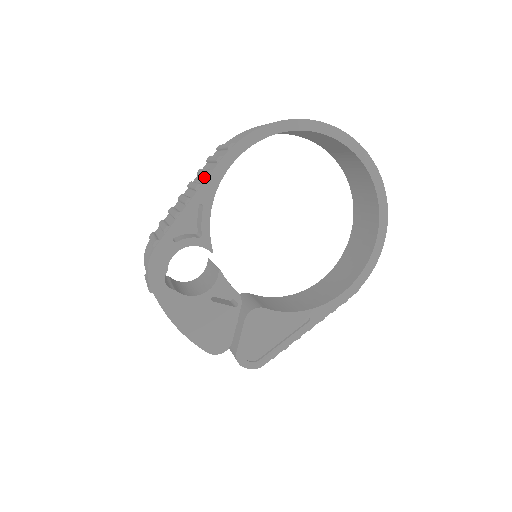
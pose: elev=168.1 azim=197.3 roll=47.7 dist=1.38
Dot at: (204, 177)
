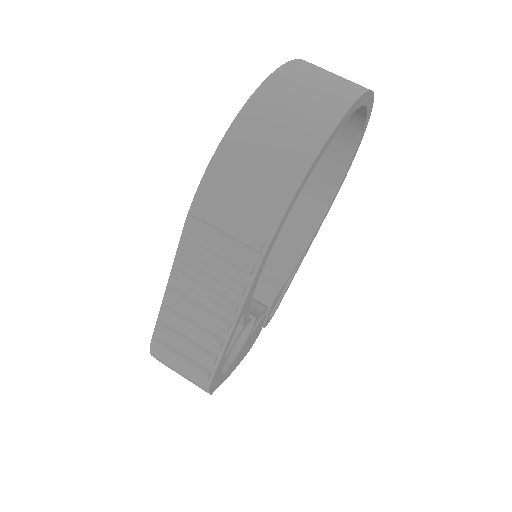
Dot at: (229, 288)
